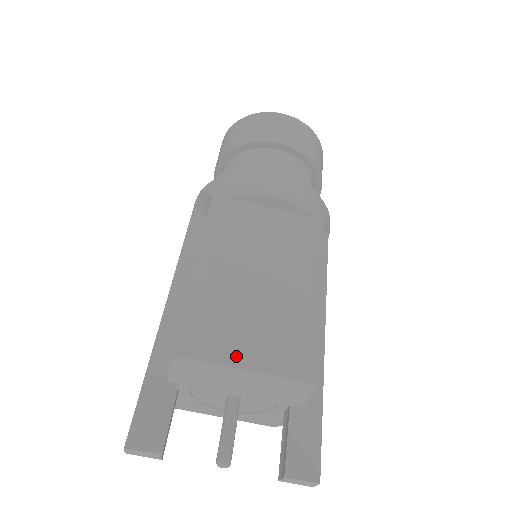
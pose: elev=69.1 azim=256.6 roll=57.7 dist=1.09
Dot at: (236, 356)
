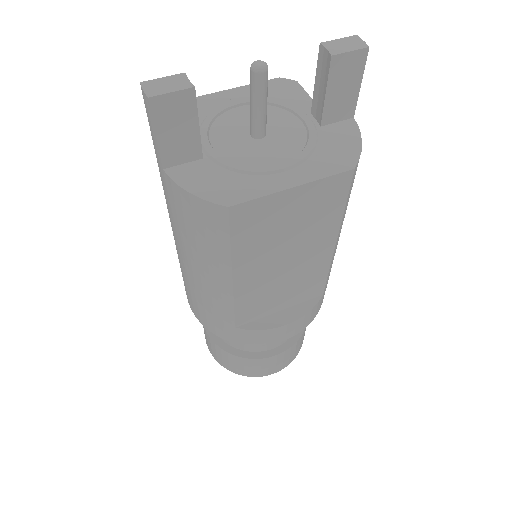
Dot at: occluded
